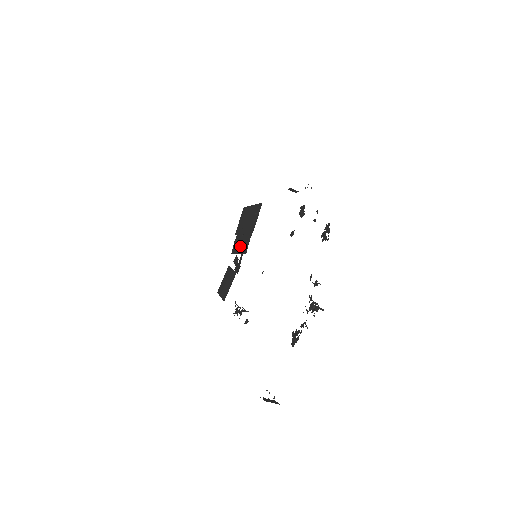
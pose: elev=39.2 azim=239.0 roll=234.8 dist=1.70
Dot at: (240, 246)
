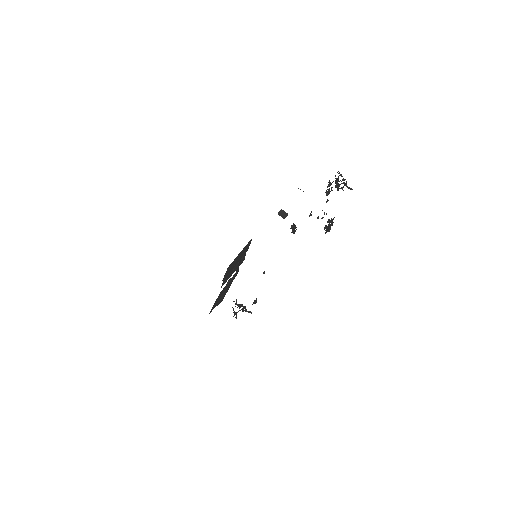
Dot at: (233, 270)
